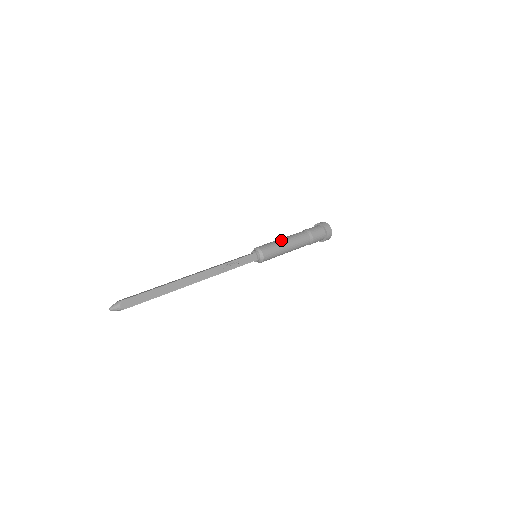
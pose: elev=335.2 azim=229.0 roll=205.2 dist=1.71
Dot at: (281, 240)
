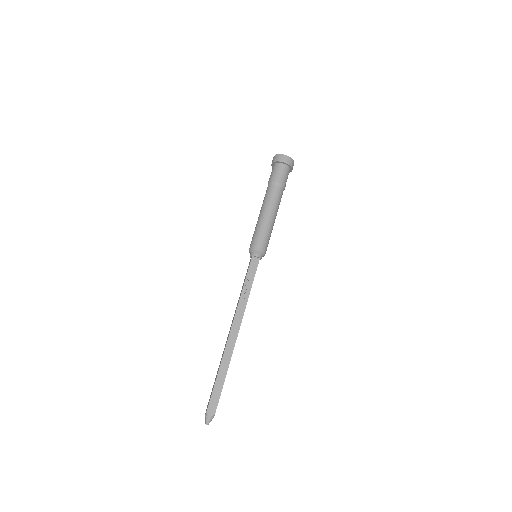
Dot at: (259, 220)
